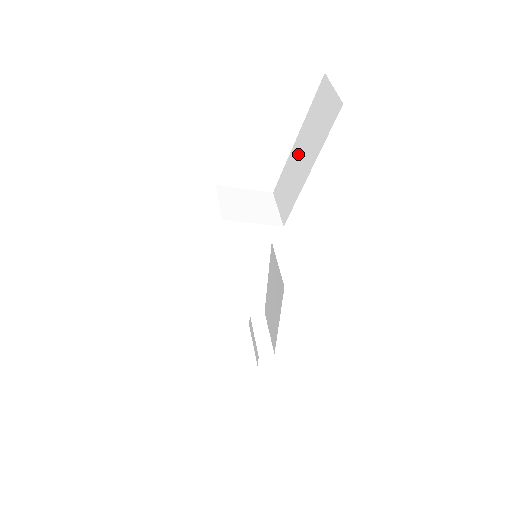
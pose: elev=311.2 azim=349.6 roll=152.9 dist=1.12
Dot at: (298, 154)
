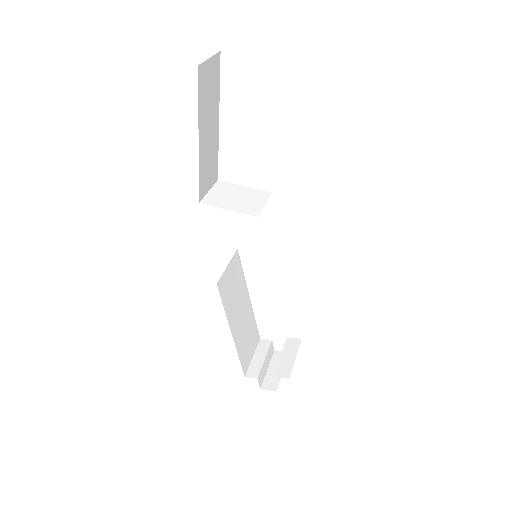
Dot at: occluded
